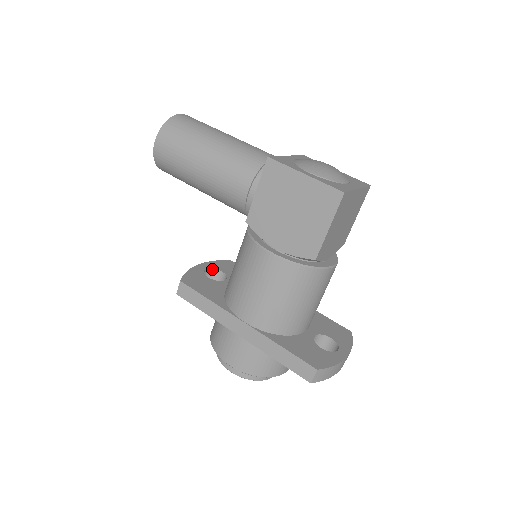
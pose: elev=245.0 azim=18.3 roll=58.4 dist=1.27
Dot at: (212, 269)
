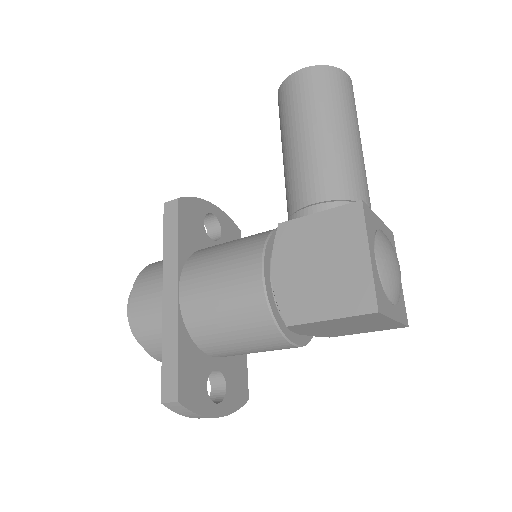
Dot at: (217, 220)
